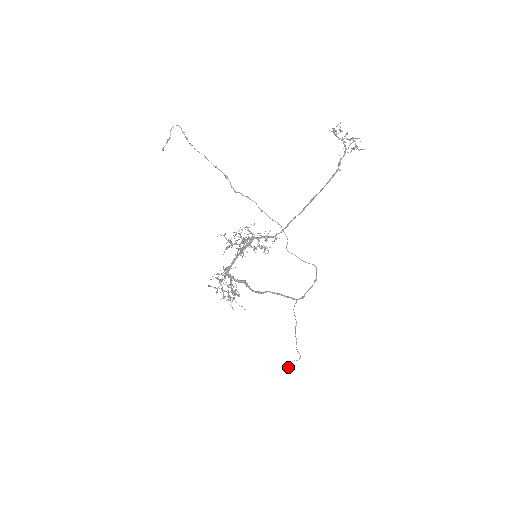
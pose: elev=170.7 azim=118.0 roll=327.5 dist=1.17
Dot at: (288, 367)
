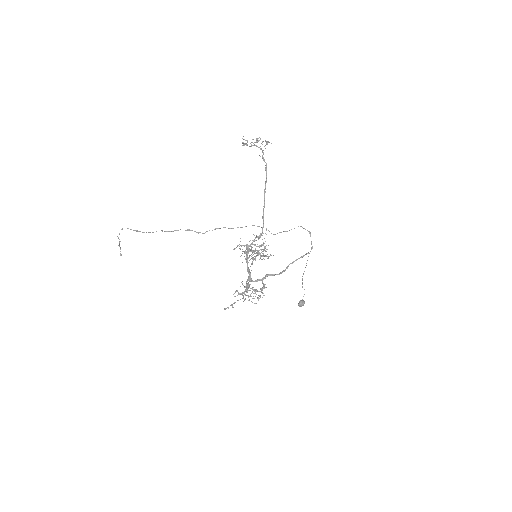
Dot at: (303, 304)
